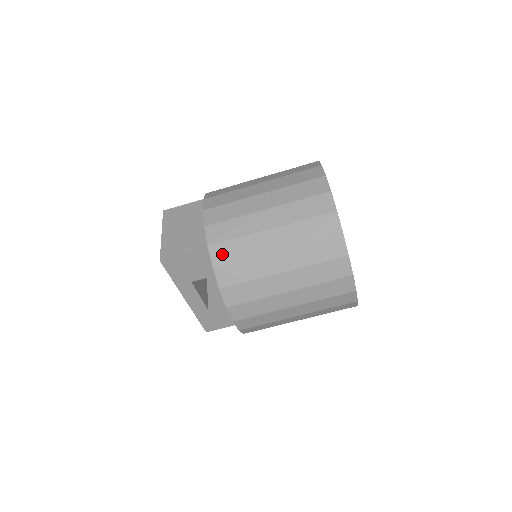
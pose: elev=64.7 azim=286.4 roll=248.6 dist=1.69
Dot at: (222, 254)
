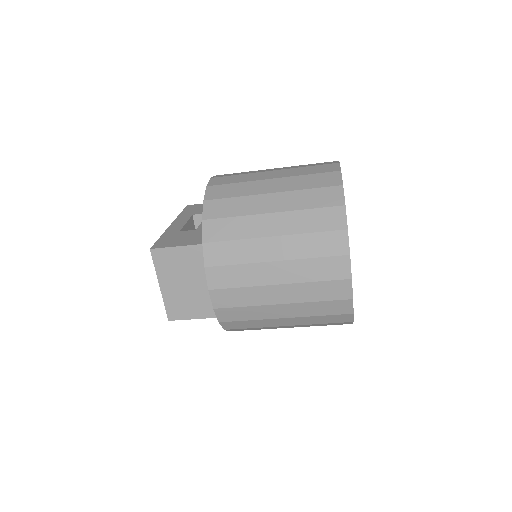
Dot at: (233, 326)
